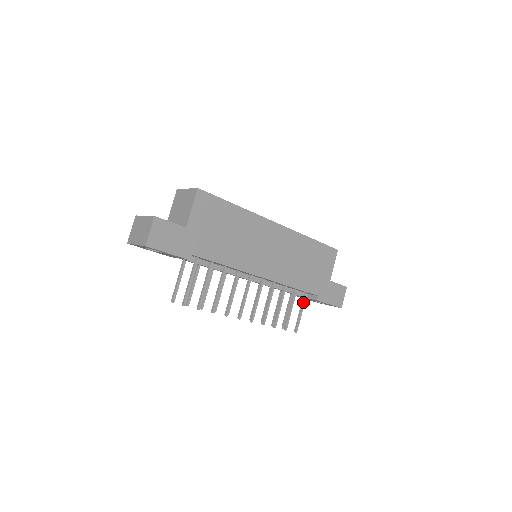
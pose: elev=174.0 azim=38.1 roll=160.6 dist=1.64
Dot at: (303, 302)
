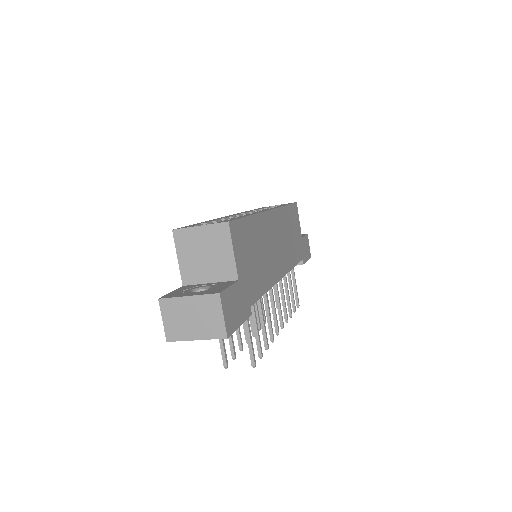
Dot at: (294, 274)
